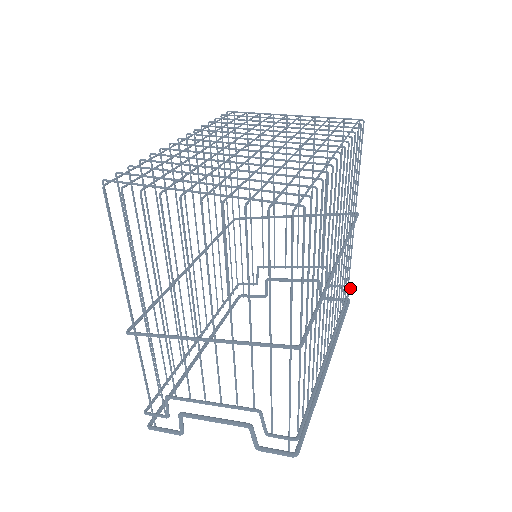
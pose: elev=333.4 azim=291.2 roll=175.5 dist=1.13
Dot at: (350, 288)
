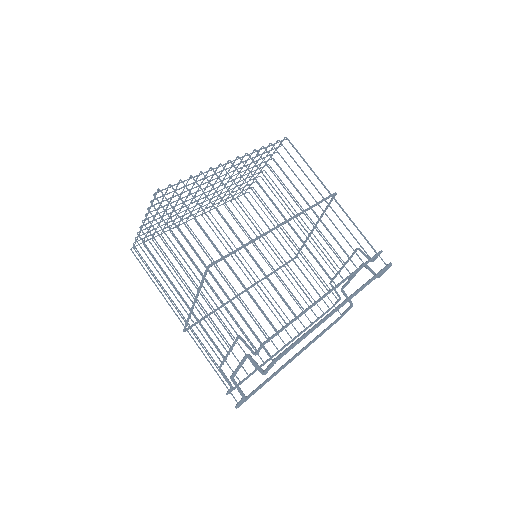
Dot at: (378, 252)
